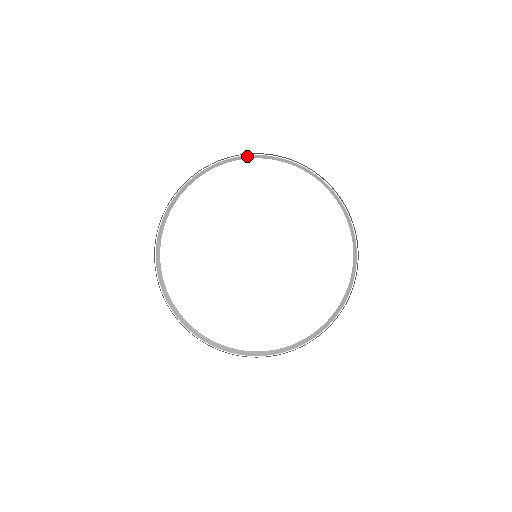
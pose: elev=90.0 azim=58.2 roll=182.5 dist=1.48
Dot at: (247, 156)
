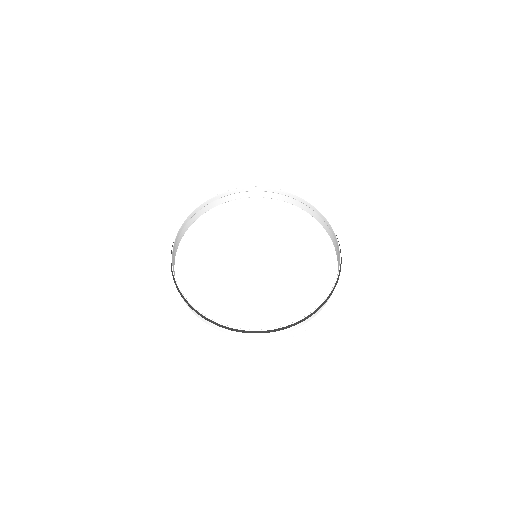
Dot at: (211, 201)
